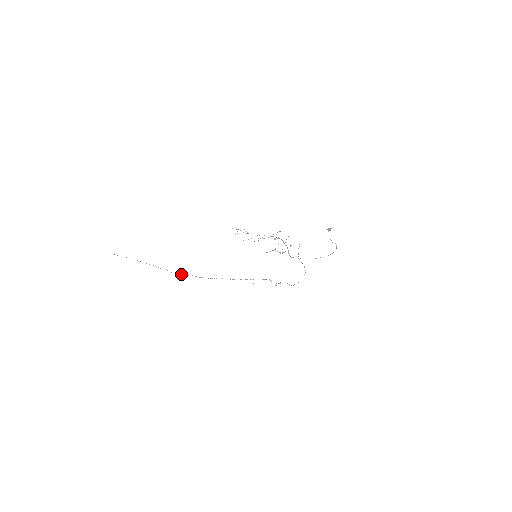
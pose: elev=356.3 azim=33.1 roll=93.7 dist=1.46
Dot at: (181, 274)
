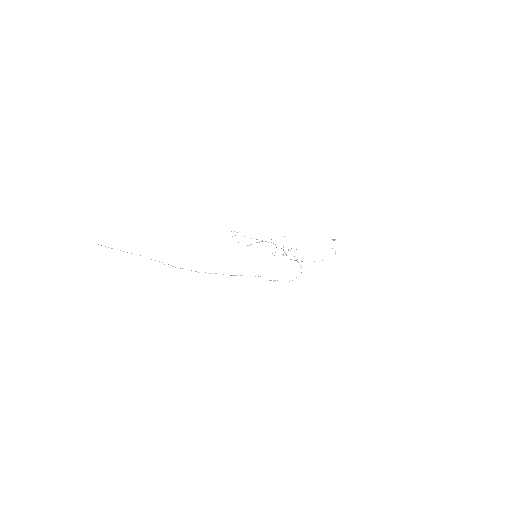
Dot at: occluded
